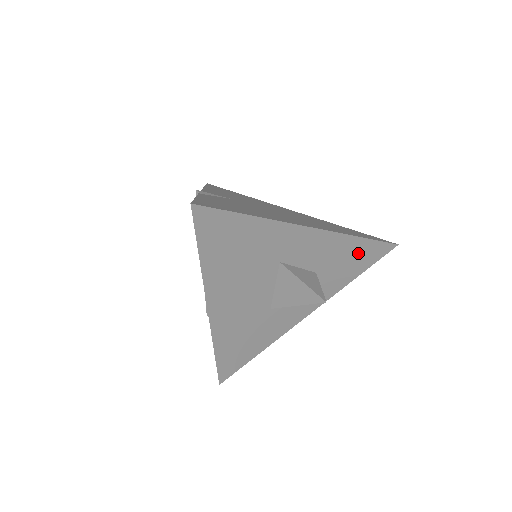
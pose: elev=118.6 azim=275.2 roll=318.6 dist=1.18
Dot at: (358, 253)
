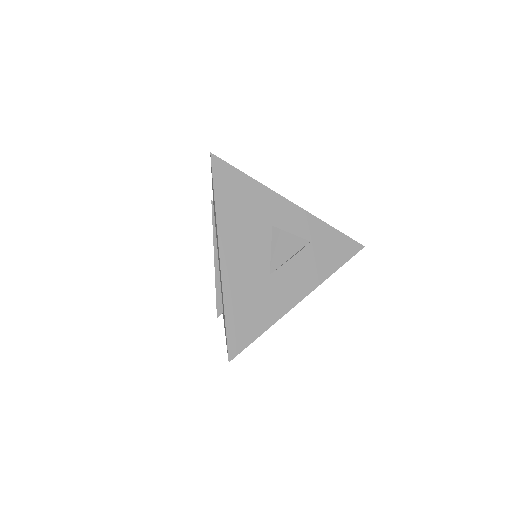
Dot at: (333, 242)
